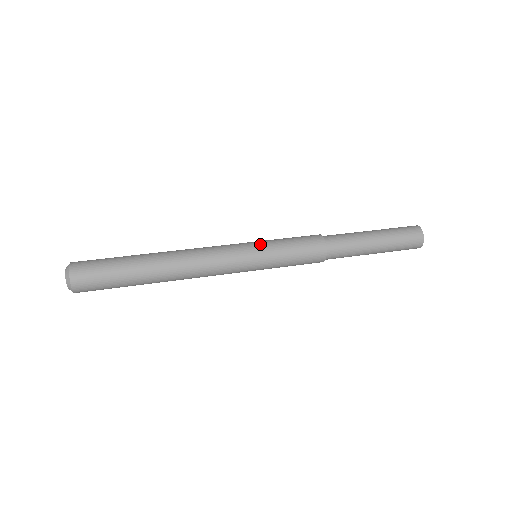
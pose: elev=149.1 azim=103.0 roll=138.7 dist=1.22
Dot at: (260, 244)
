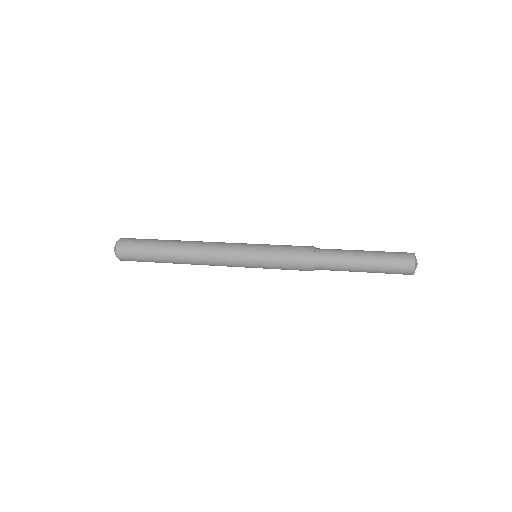
Dot at: (259, 244)
